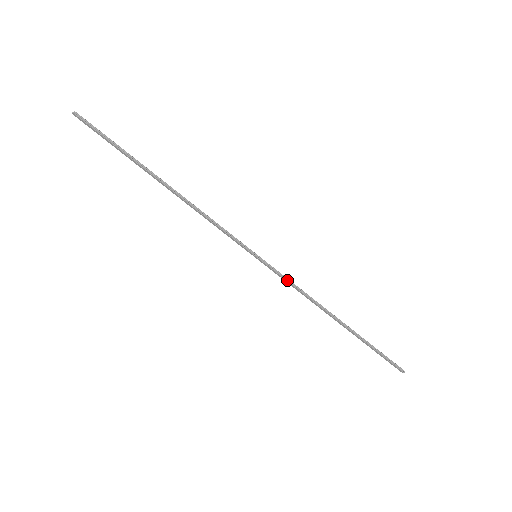
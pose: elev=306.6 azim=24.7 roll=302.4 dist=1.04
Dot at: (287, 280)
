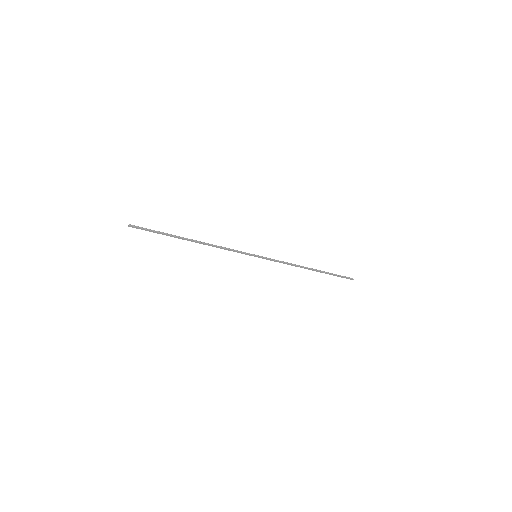
Dot at: (277, 261)
